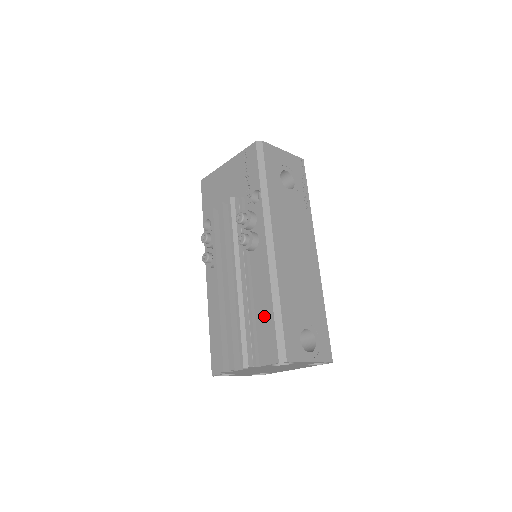
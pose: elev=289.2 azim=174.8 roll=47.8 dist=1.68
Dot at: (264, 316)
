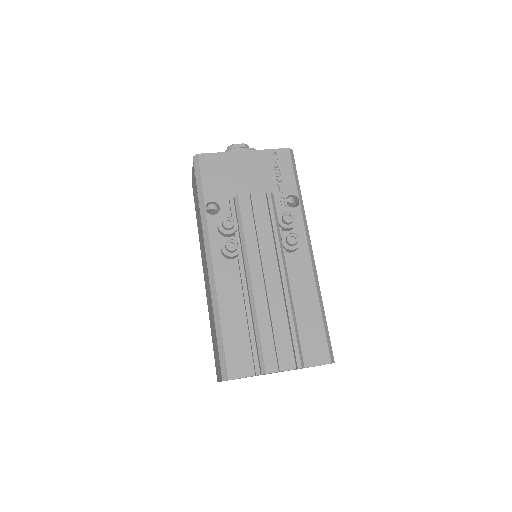
Dot at: (310, 318)
